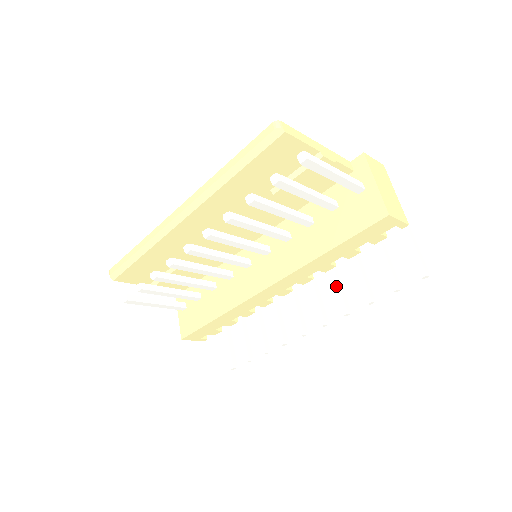
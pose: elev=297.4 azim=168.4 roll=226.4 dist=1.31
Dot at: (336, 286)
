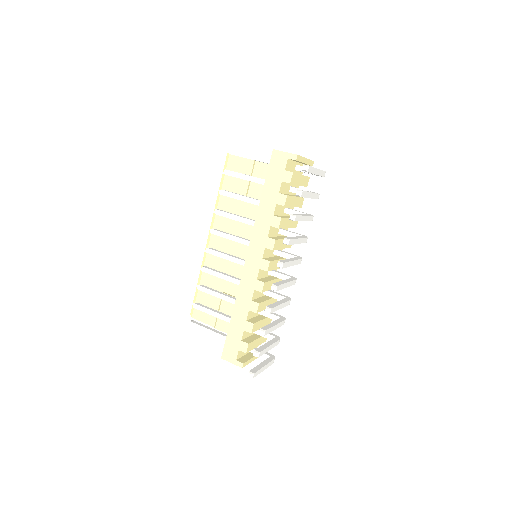
Dot at: occluded
